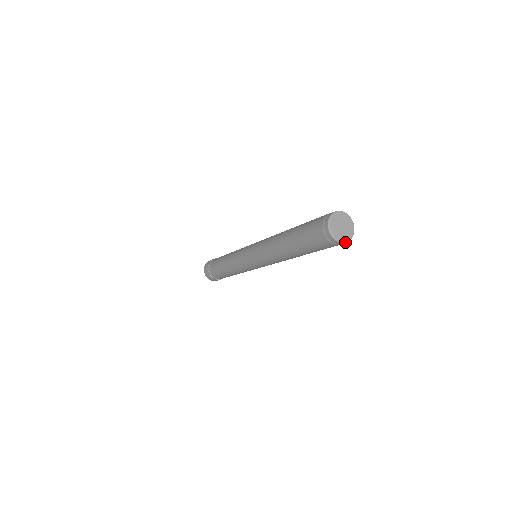
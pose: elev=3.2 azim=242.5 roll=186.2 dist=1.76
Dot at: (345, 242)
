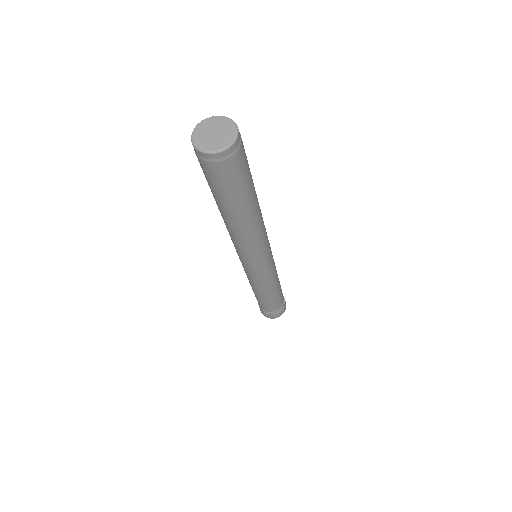
Dot at: (220, 151)
